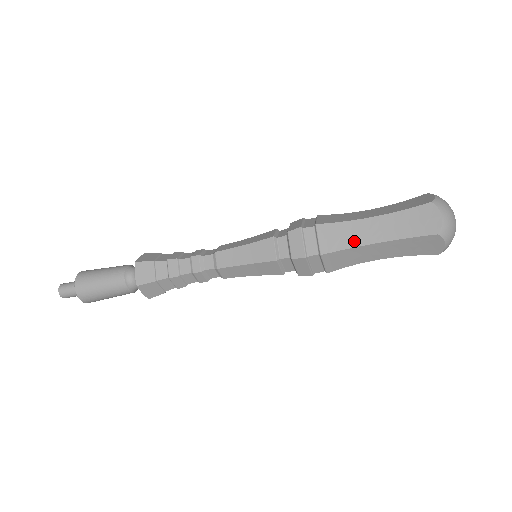
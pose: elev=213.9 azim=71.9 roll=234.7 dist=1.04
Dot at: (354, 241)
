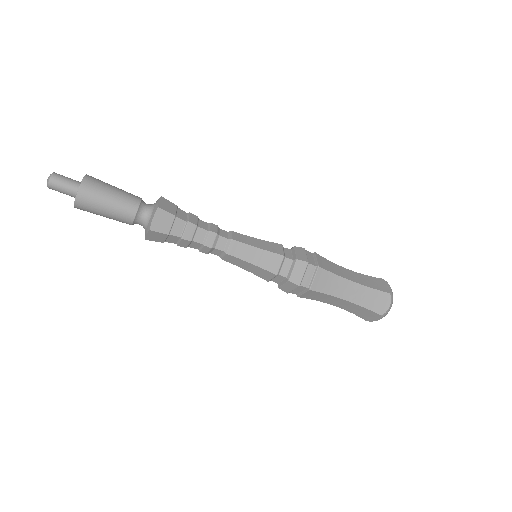
Dot at: (339, 273)
